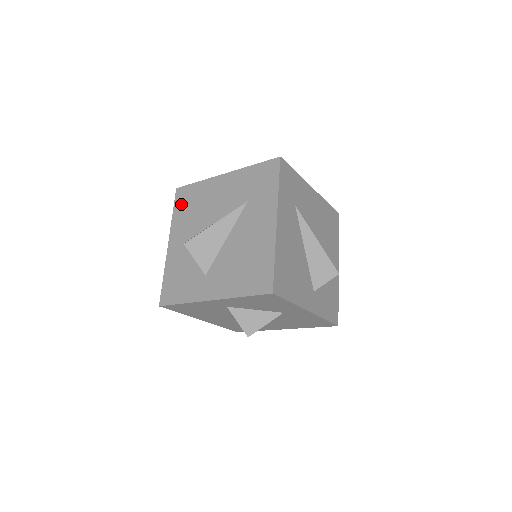
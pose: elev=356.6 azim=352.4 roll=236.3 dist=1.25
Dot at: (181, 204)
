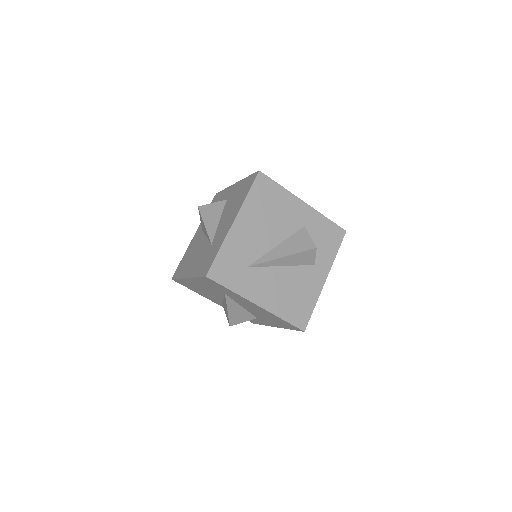
Dot at: (188, 287)
